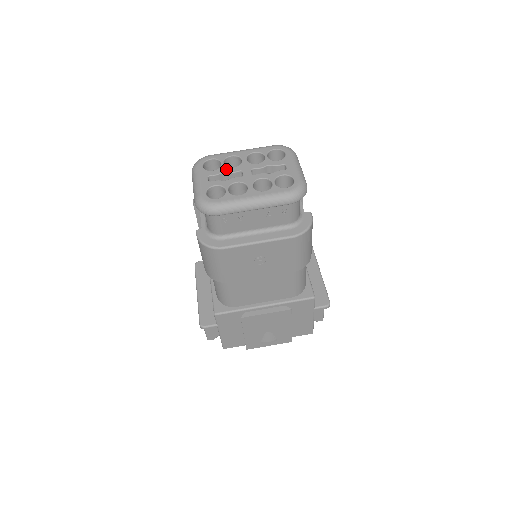
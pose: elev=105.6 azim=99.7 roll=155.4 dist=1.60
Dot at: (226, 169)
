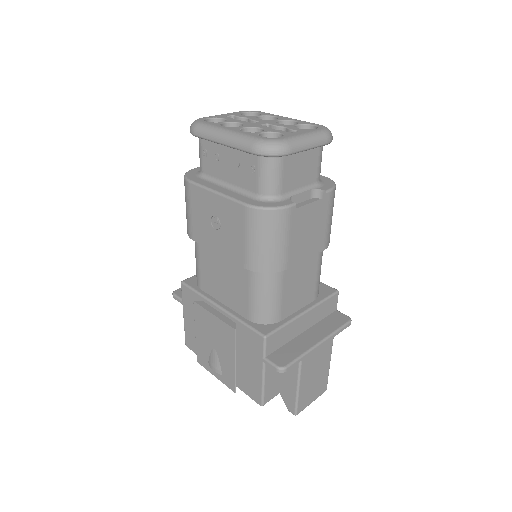
Dot at: (252, 117)
